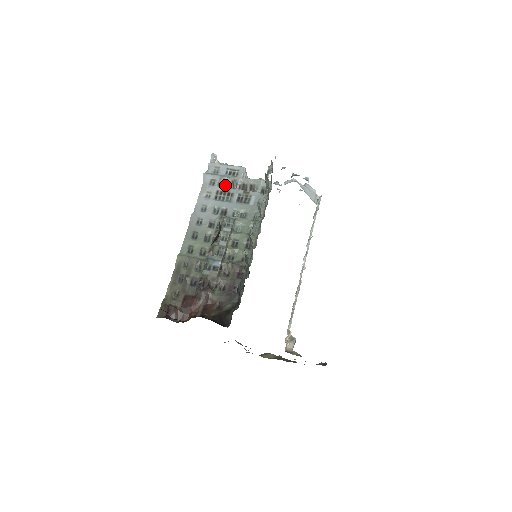
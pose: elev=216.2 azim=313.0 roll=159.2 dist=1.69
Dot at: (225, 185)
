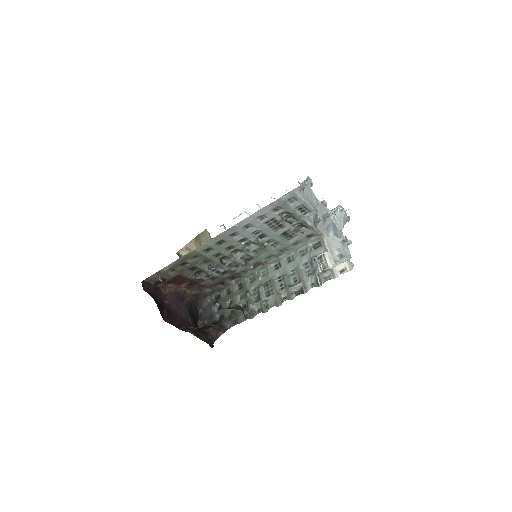
Dot at: (286, 212)
